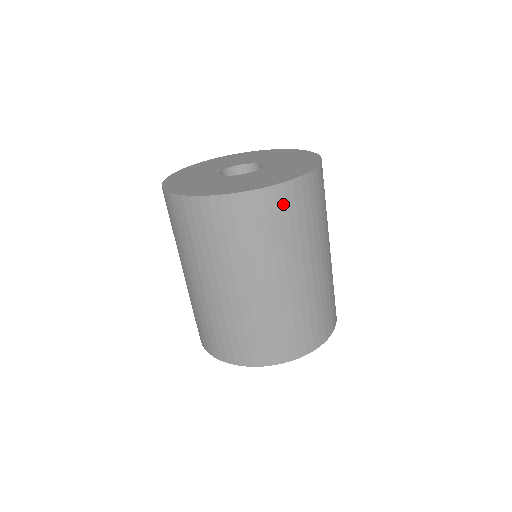
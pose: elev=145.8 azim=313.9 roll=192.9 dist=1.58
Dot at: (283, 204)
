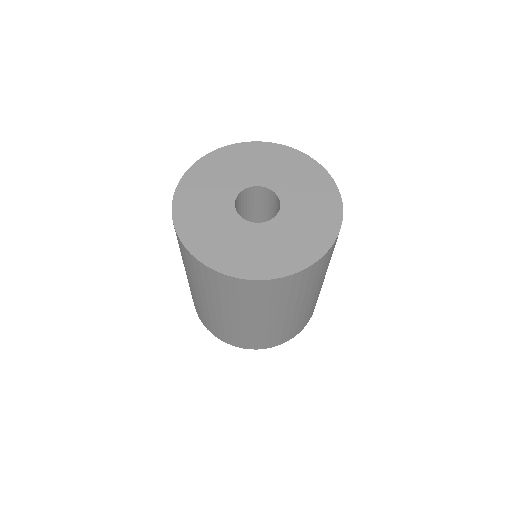
Dot at: occluded
